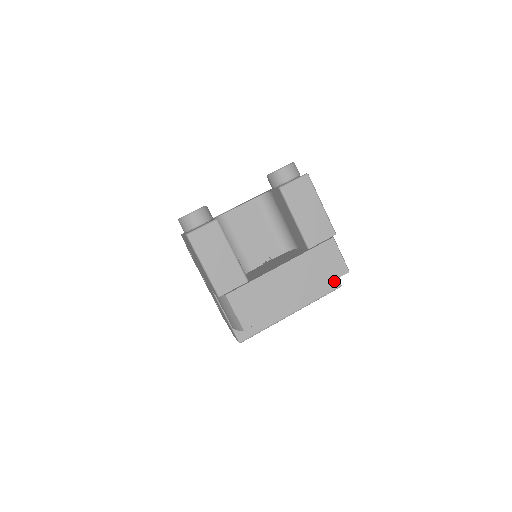
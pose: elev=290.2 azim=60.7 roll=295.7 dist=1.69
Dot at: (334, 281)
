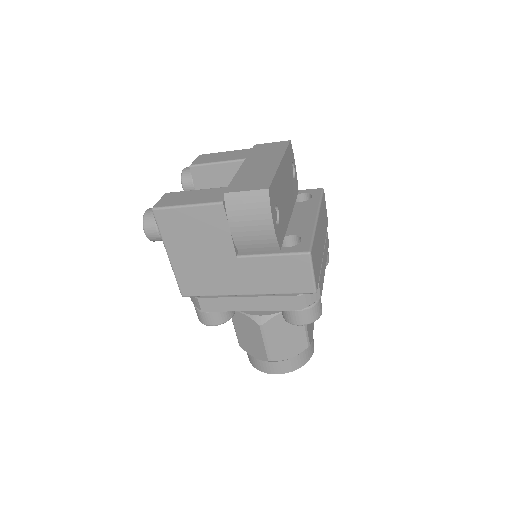
Dot at: (314, 191)
